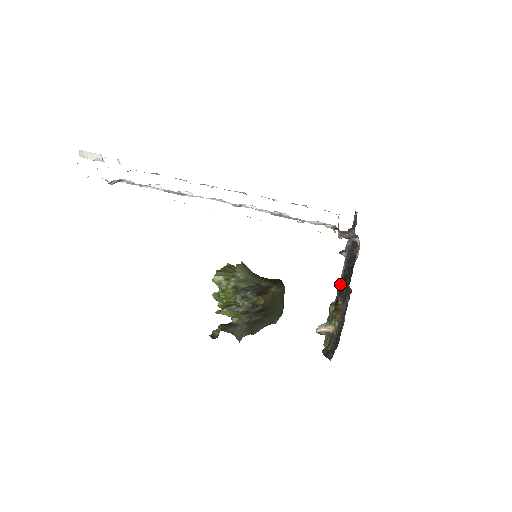
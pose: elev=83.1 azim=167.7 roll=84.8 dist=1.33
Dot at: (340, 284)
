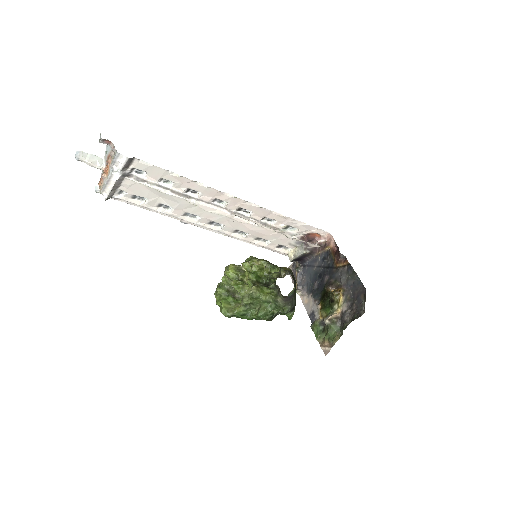
Dot at: (314, 299)
